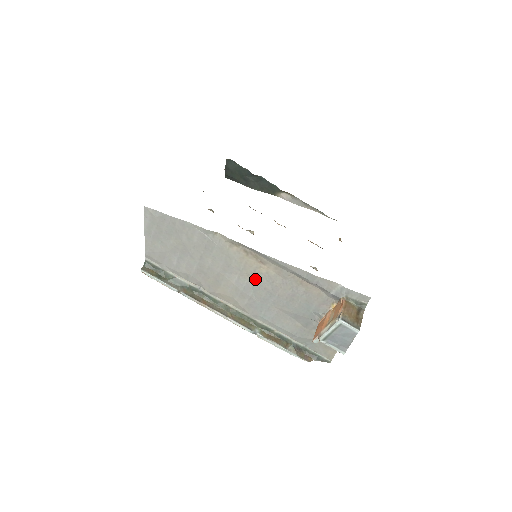
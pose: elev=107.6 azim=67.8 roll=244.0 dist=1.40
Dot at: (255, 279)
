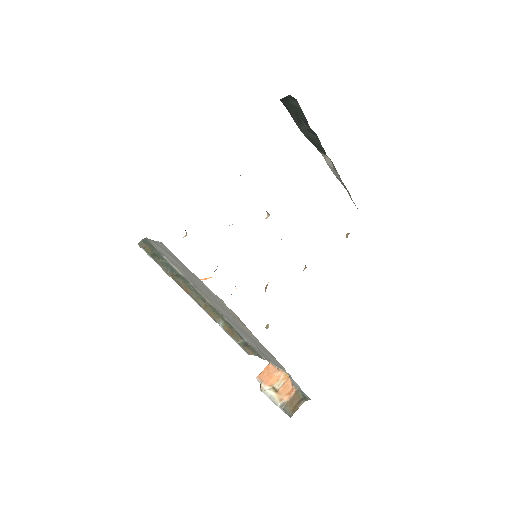
Dot at: (237, 322)
